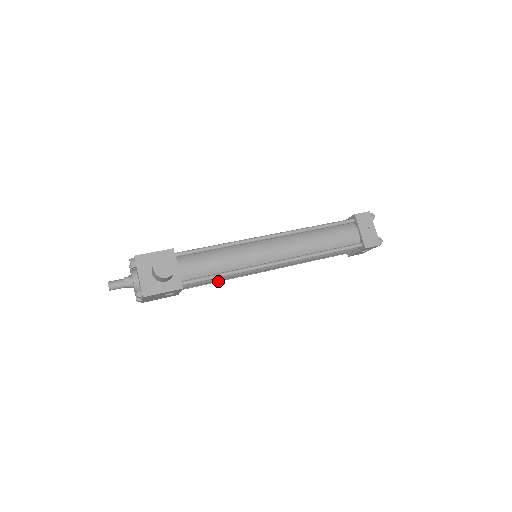
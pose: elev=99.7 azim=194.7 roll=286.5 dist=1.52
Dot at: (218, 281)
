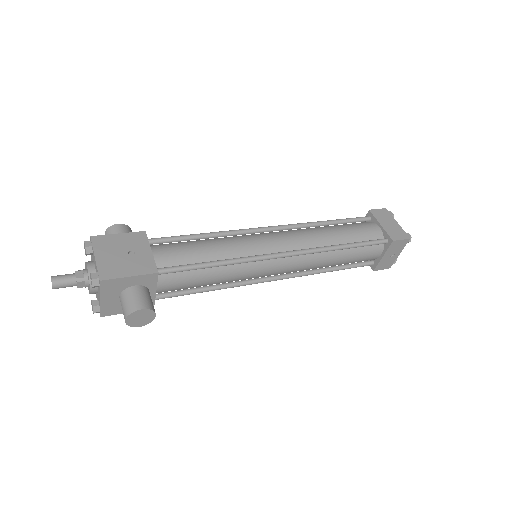
Dot at: occluded
